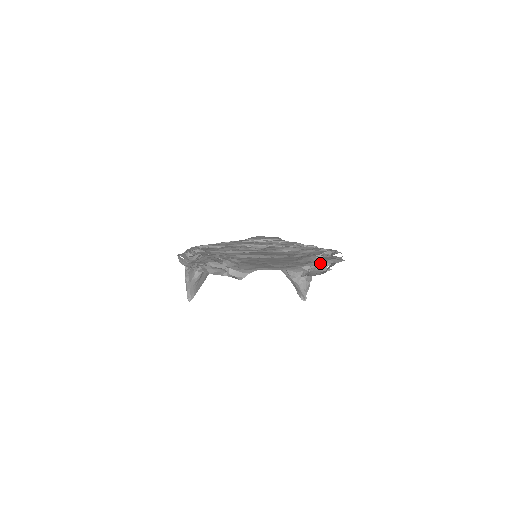
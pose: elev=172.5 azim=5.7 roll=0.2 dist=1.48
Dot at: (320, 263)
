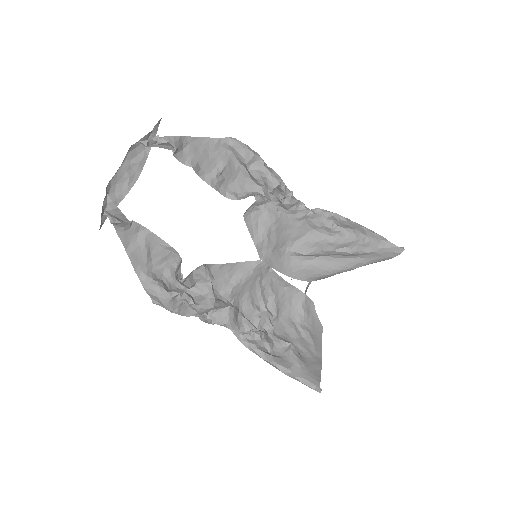
Dot at: (187, 144)
